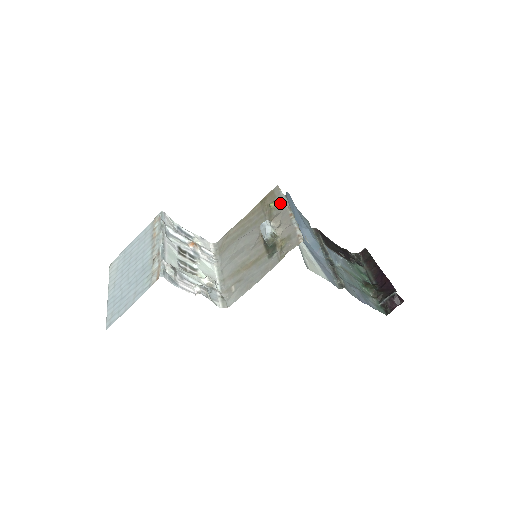
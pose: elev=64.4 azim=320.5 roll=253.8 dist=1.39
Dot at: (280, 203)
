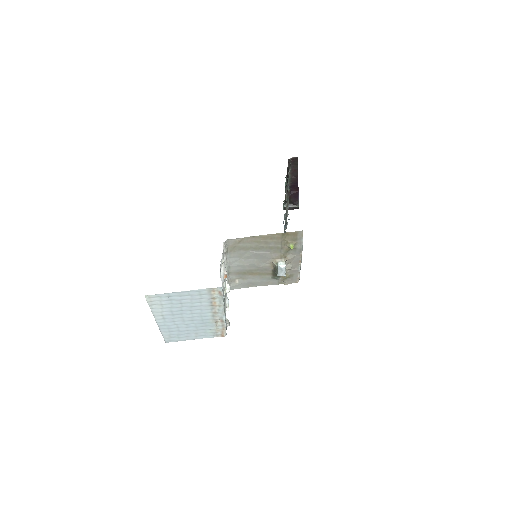
Dot at: (298, 248)
